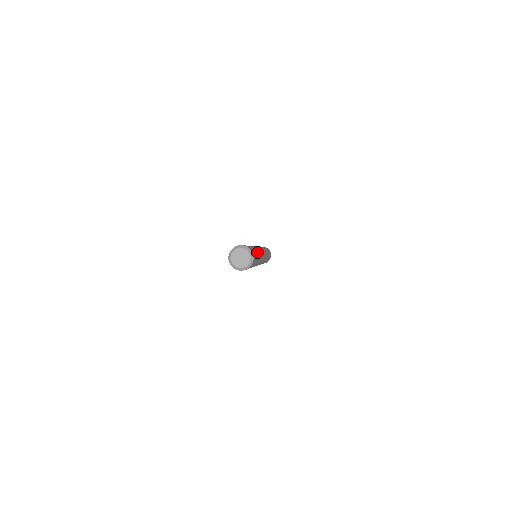
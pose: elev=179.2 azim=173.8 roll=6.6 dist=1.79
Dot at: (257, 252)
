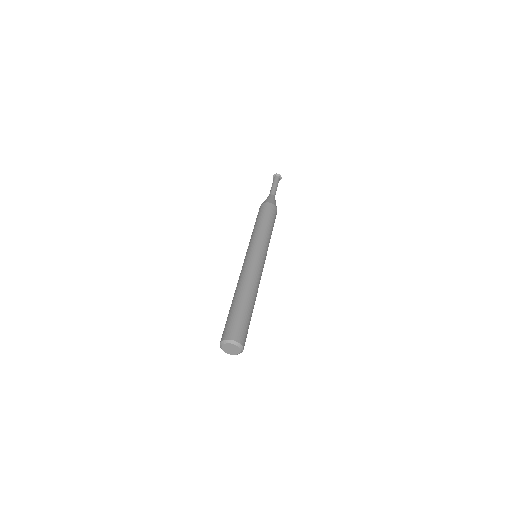
Dot at: occluded
